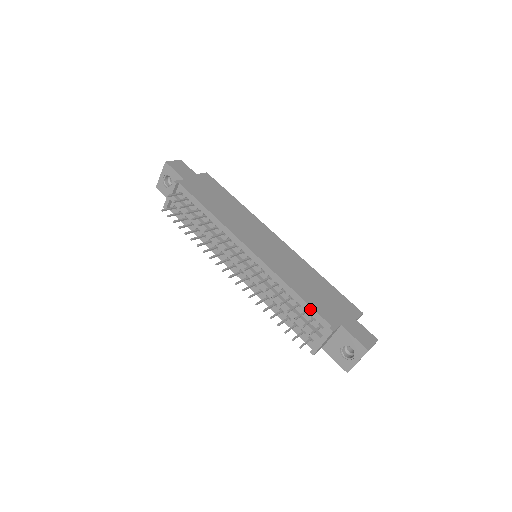
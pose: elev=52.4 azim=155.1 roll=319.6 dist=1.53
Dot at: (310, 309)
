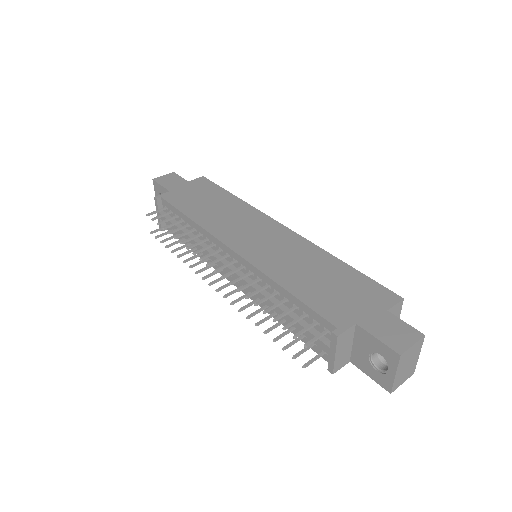
Dot at: (308, 310)
